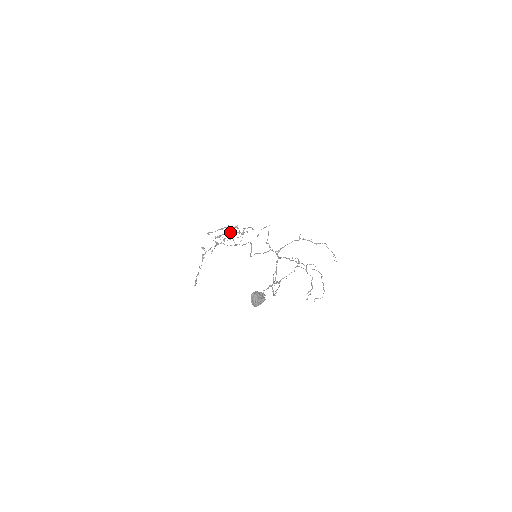
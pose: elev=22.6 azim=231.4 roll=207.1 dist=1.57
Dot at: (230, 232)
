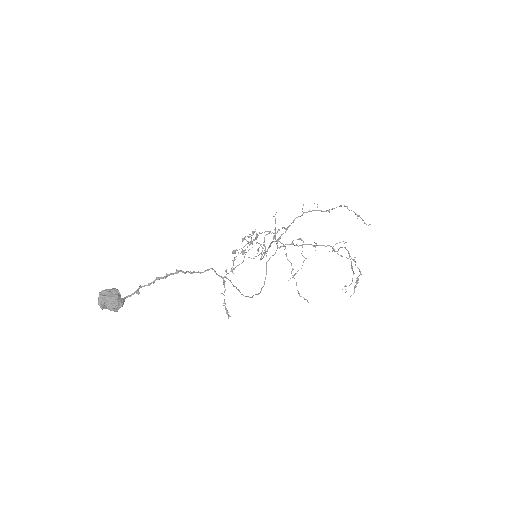
Dot at: (243, 240)
